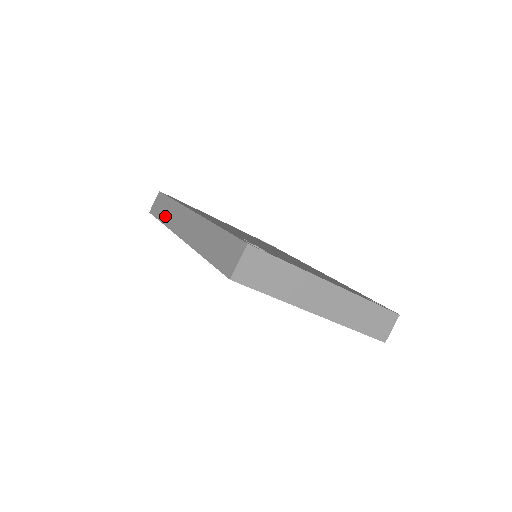
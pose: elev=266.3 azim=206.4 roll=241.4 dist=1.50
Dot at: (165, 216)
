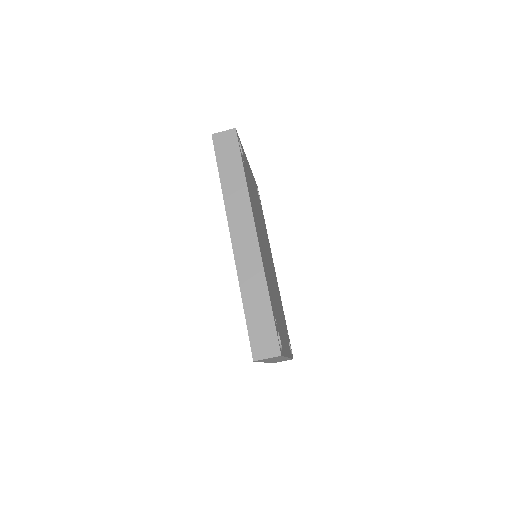
Dot at: (228, 182)
